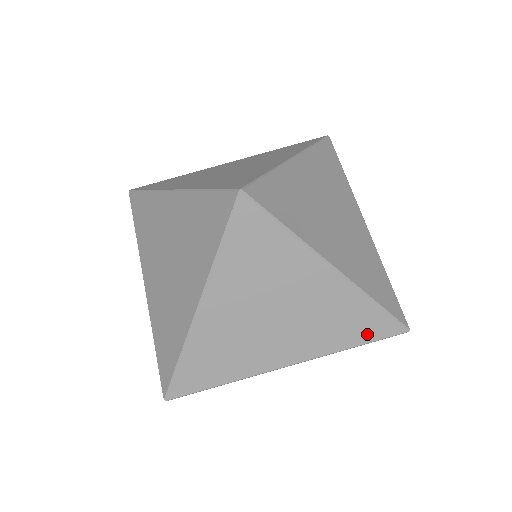
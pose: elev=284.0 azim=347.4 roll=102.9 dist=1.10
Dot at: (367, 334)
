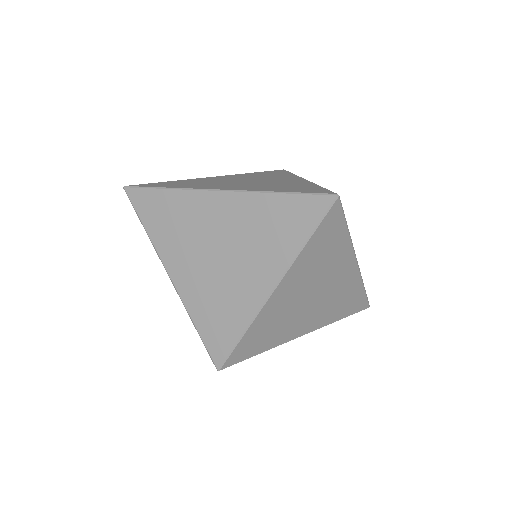
Dot at: occluded
